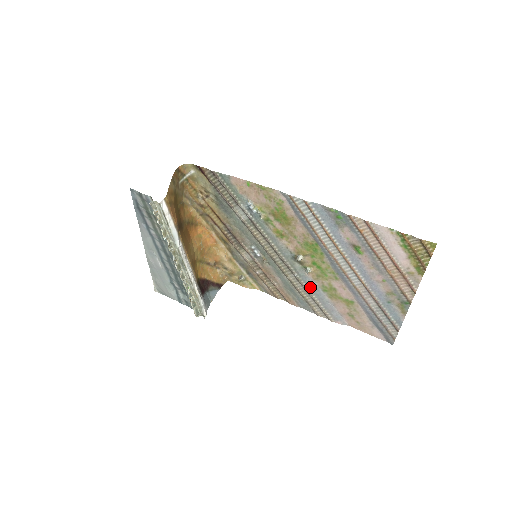
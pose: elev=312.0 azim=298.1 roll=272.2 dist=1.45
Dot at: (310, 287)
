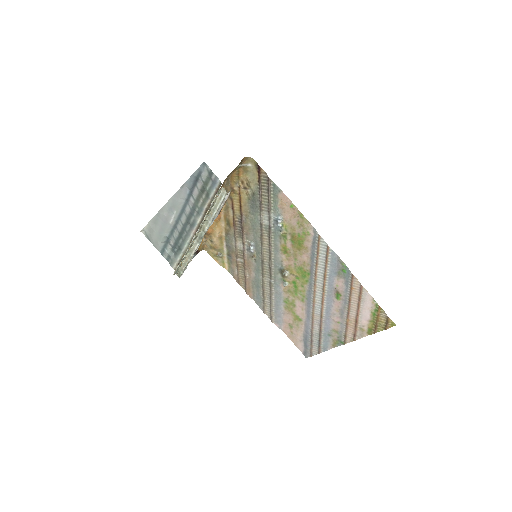
Dot at: (276, 294)
